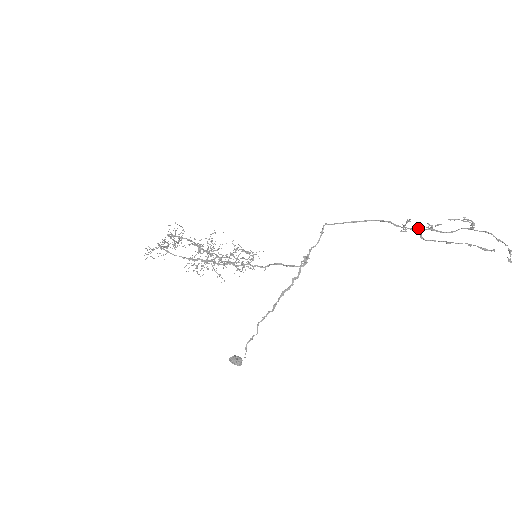
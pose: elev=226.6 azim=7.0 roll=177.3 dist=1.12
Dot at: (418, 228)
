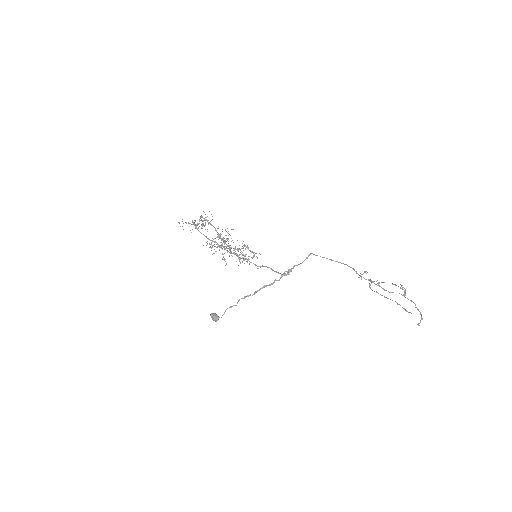
Dot at: (370, 281)
